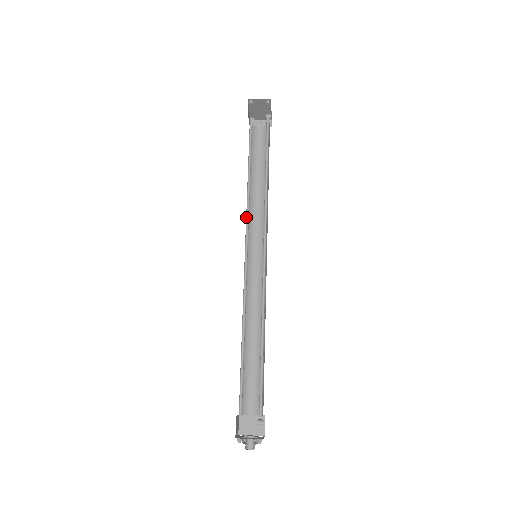
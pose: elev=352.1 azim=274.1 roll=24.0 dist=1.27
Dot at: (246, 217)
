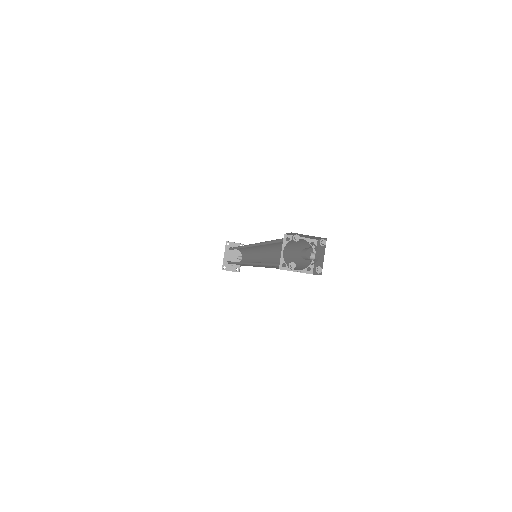
Dot at: occluded
